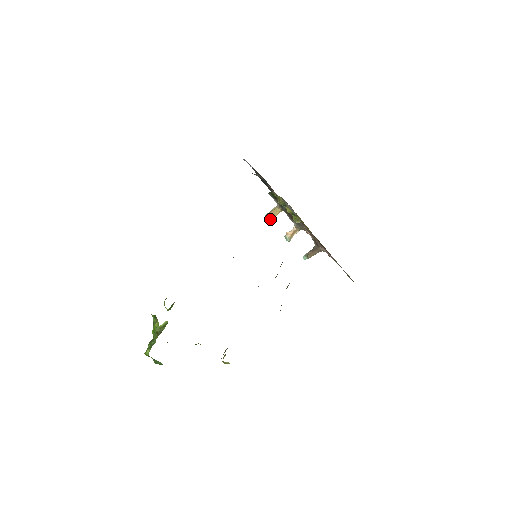
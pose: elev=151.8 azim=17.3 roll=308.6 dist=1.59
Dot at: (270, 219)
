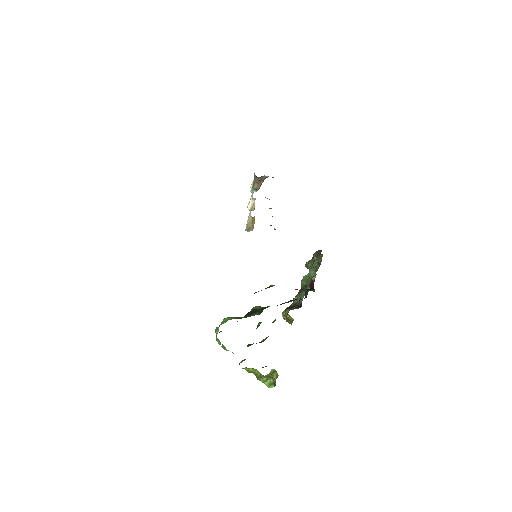
Dot at: occluded
